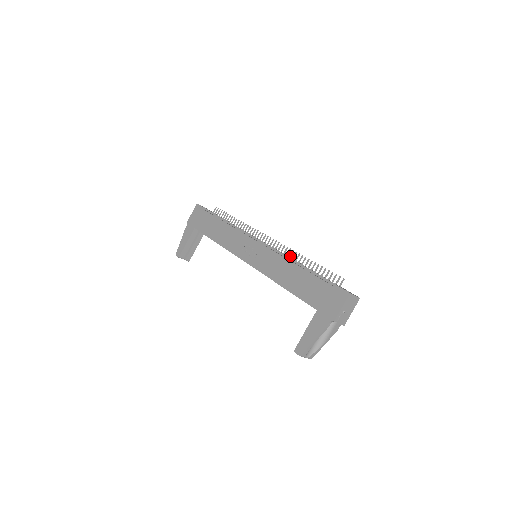
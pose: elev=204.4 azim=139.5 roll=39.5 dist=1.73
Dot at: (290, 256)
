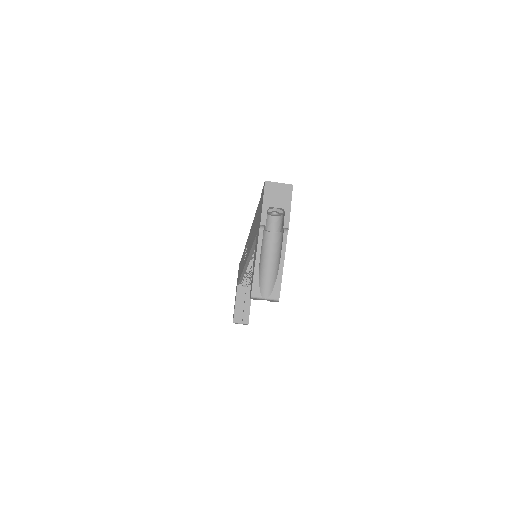
Dot at: occluded
